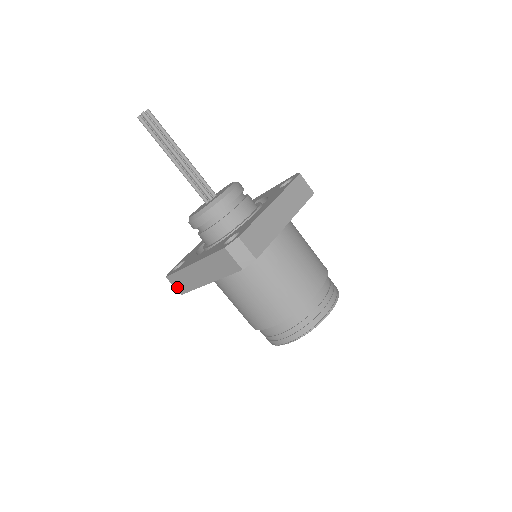
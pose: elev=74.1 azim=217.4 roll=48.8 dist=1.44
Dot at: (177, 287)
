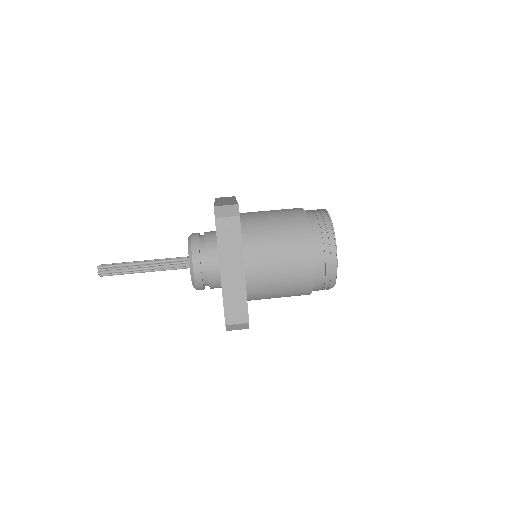
Dot at: (239, 320)
